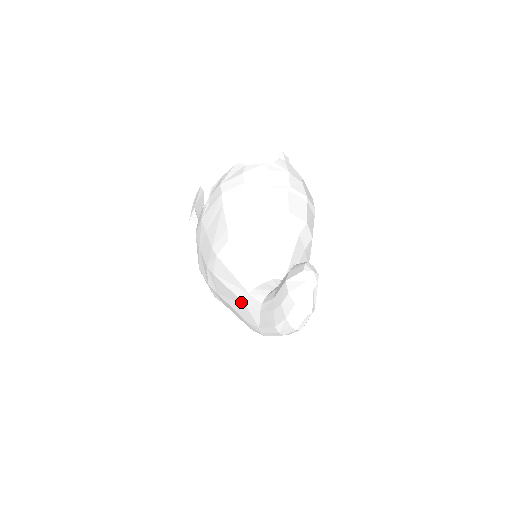
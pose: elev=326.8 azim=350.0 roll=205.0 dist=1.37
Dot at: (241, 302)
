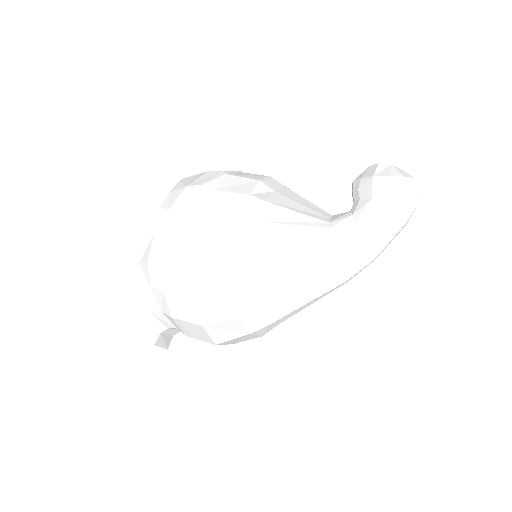
Dot at: (322, 247)
